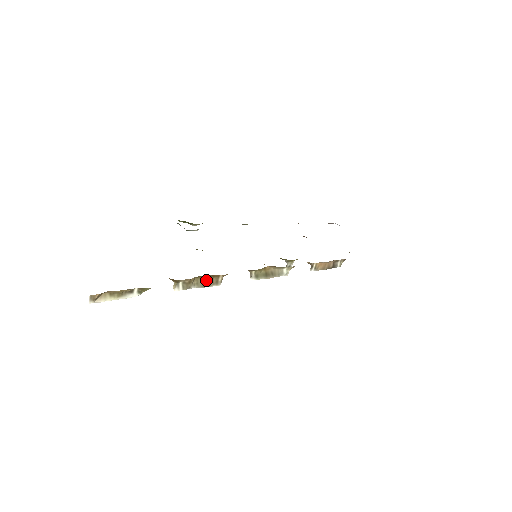
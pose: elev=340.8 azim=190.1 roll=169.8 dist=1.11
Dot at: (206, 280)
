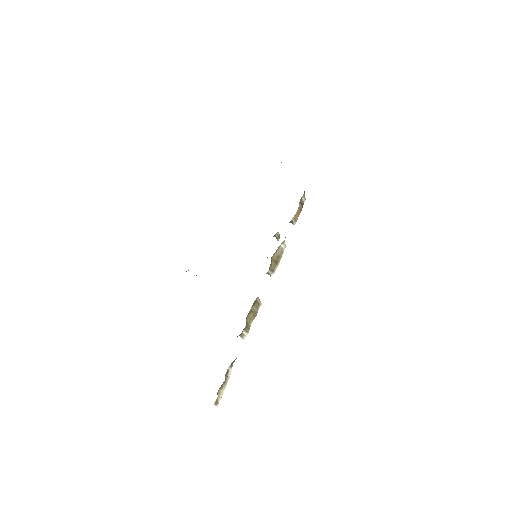
Dot at: (252, 311)
